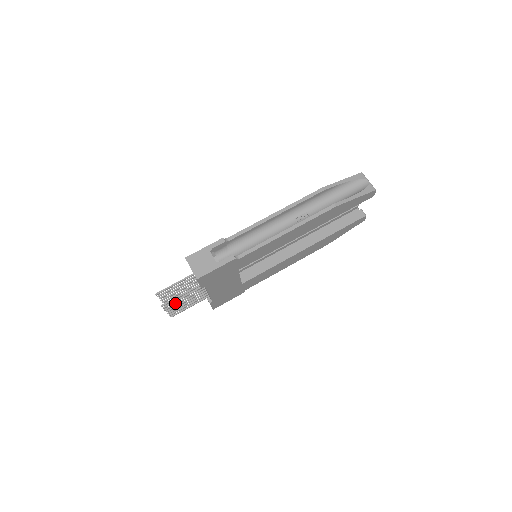
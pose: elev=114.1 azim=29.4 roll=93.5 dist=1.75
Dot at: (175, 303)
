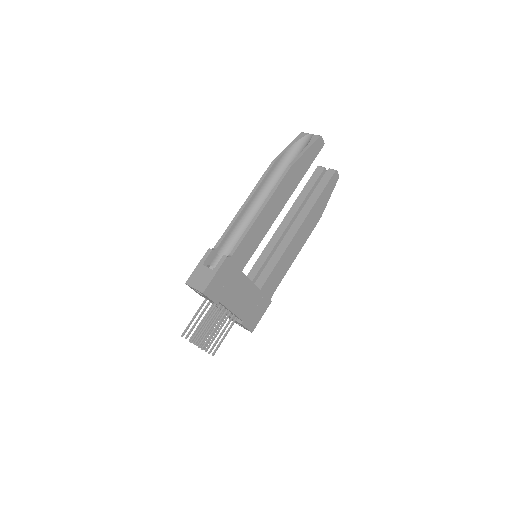
Dot at: (204, 335)
